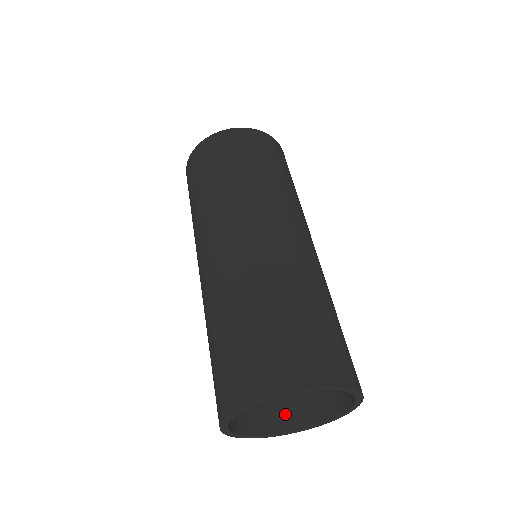
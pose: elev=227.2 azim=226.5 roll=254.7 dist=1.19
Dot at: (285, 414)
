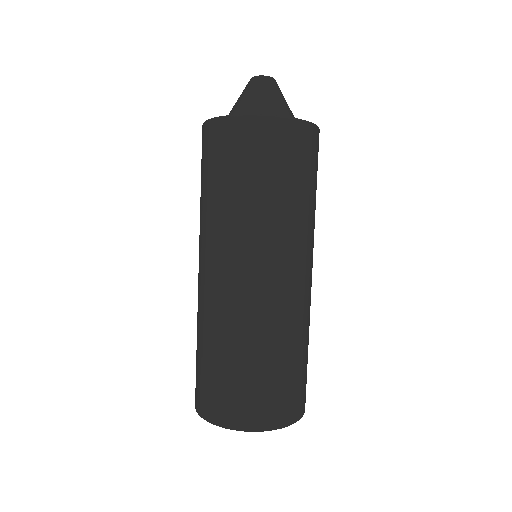
Dot at: occluded
